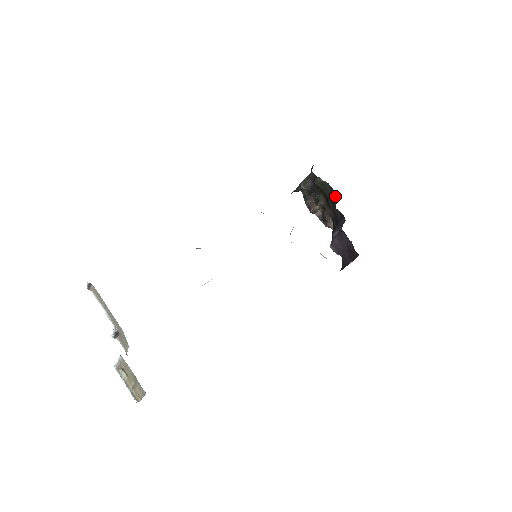
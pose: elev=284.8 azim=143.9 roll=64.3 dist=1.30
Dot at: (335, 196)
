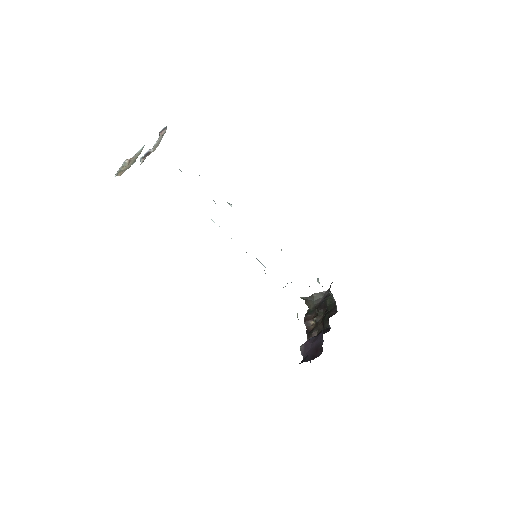
Dot at: (334, 312)
